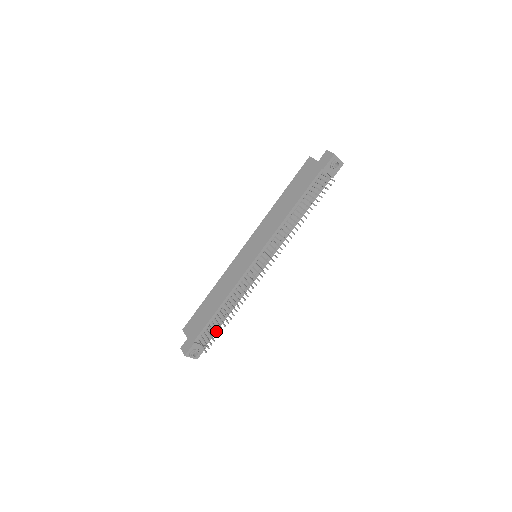
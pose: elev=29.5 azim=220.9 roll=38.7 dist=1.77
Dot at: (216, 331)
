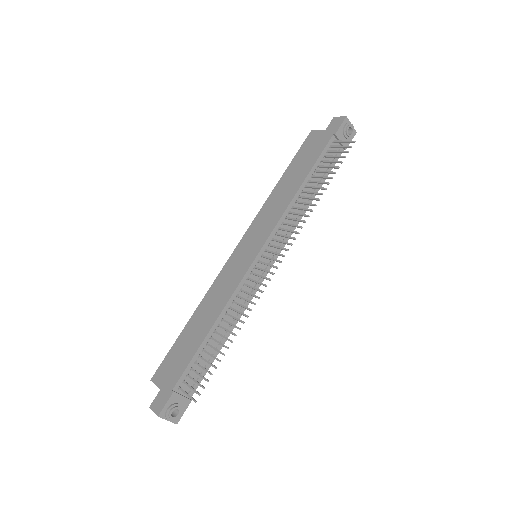
Dot at: (205, 373)
